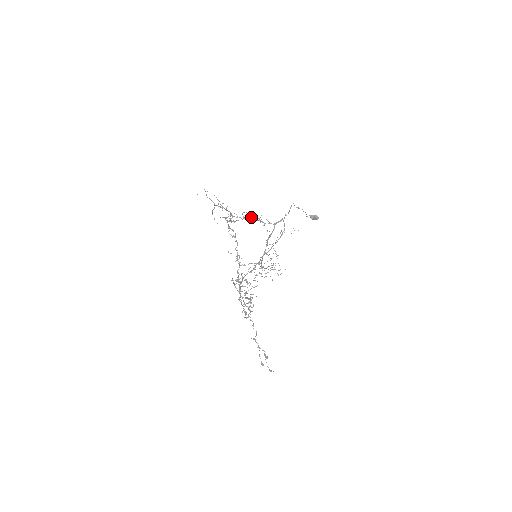
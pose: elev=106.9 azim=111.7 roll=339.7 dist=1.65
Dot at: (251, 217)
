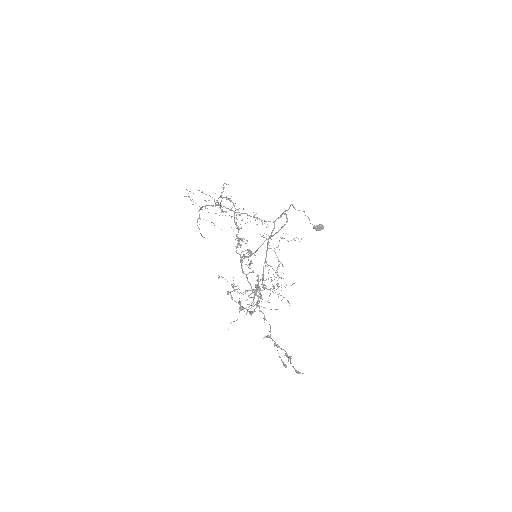
Dot at: occluded
